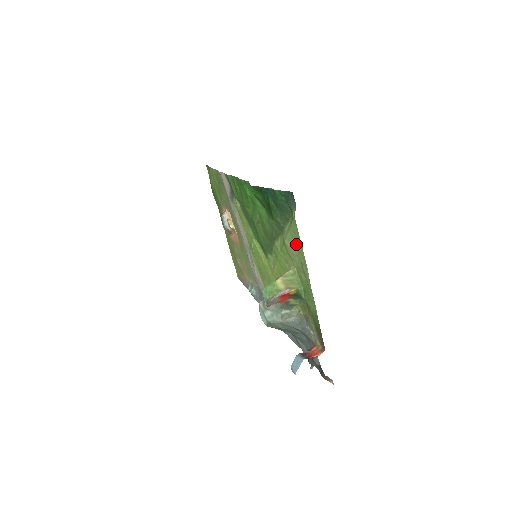
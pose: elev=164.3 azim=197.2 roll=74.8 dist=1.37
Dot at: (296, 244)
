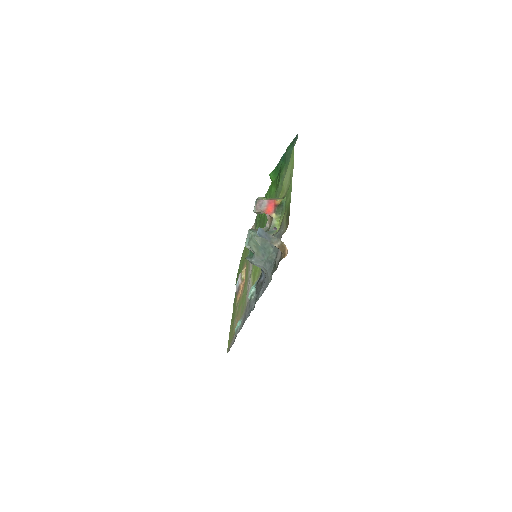
Dot at: (290, 166)
